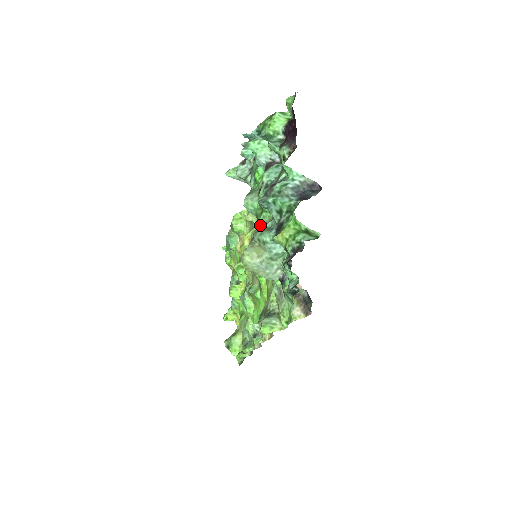
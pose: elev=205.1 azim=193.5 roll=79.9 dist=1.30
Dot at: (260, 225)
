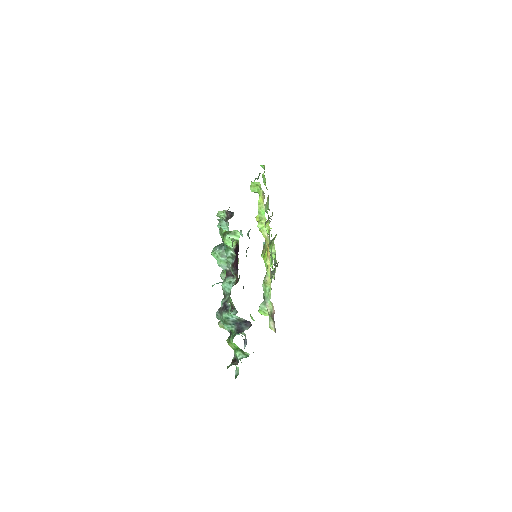
Dot at: occluded
